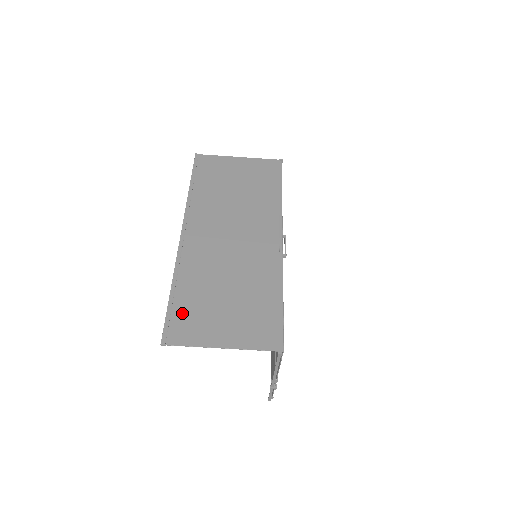
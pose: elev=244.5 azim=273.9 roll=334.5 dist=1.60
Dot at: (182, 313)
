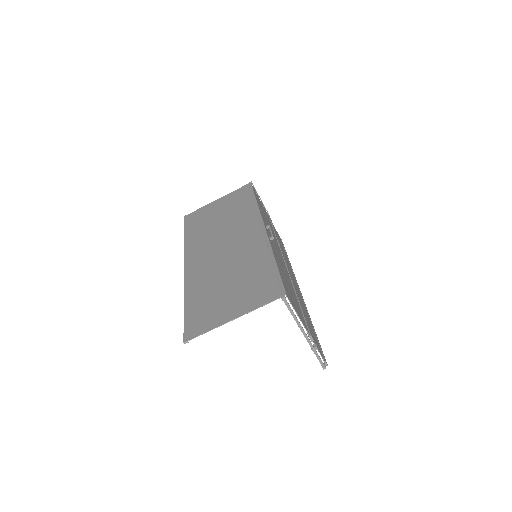
Dot at: (196, 314)
